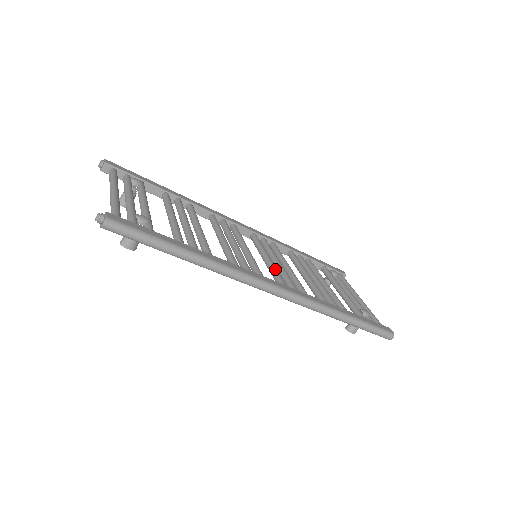
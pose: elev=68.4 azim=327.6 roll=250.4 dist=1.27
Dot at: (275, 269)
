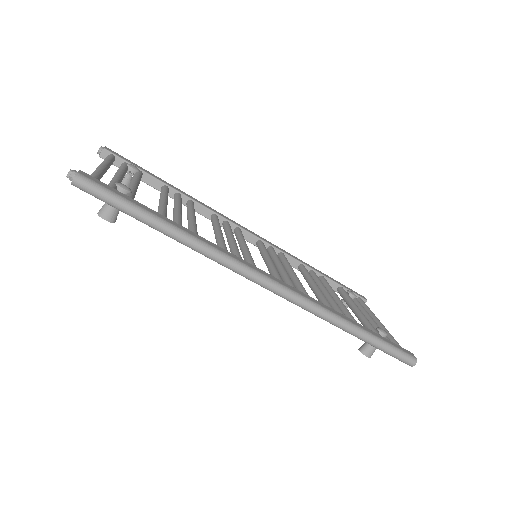
Dot at: (275, 268)
